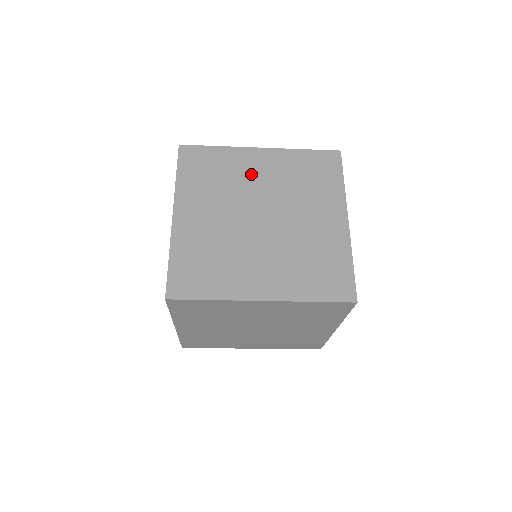
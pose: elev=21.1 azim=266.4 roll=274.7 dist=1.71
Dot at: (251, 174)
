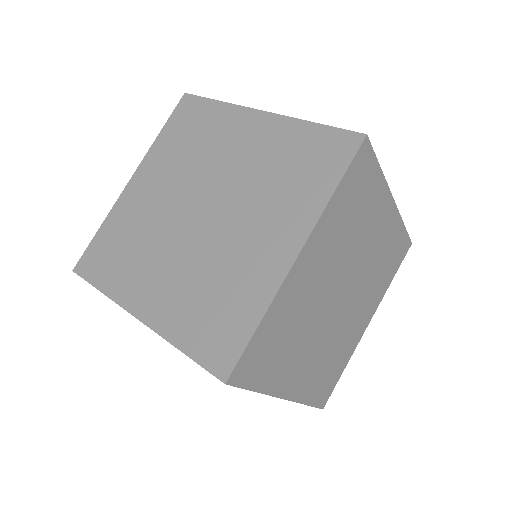
Dot at: occluded
